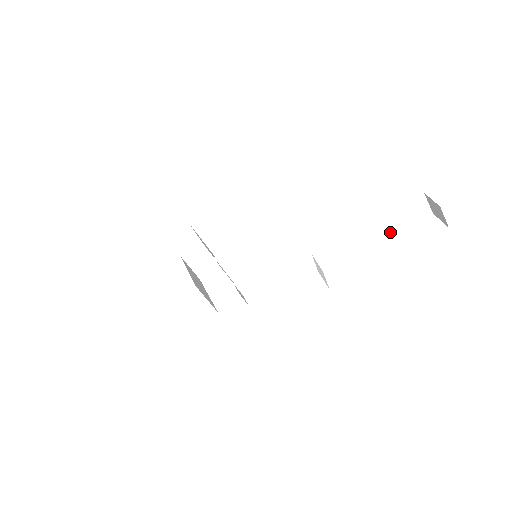
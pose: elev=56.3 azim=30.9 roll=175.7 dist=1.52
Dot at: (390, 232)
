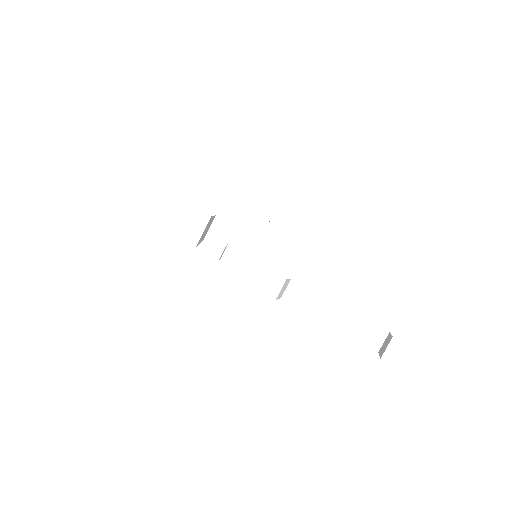
Dot at: (344, 329)
